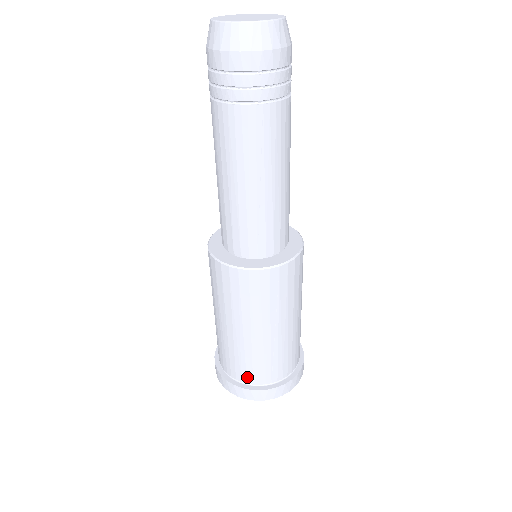
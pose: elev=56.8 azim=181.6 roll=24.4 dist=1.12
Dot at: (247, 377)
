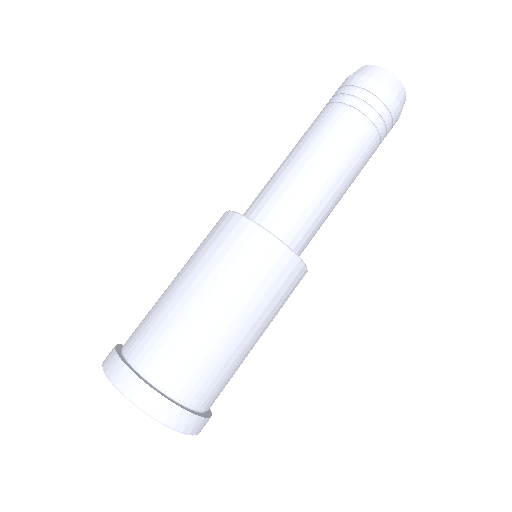
Dot at: (177, 383)
